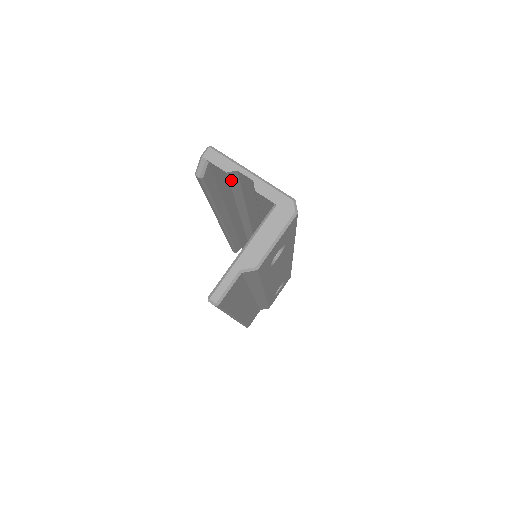
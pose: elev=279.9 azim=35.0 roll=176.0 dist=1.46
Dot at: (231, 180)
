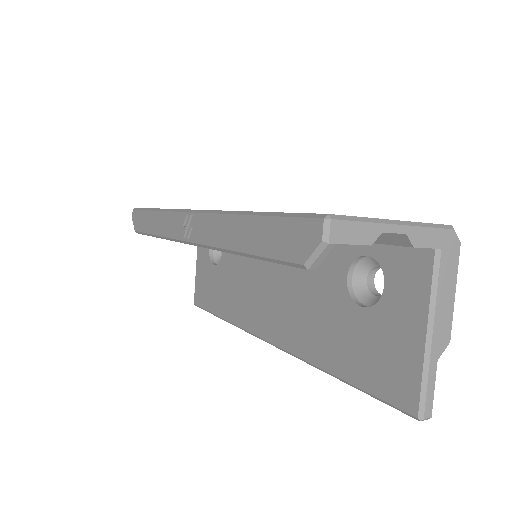
Dot at: occluded
